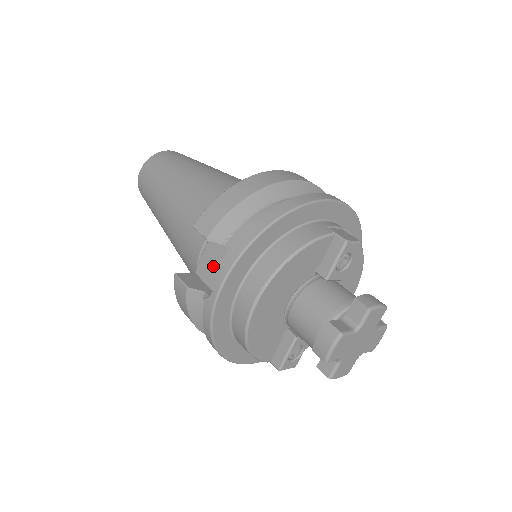
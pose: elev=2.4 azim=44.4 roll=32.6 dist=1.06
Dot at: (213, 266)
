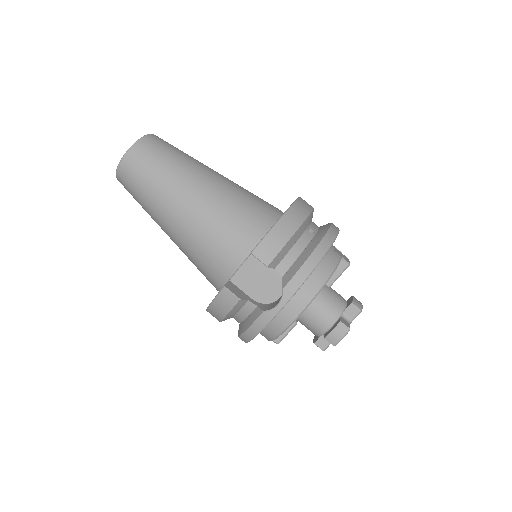
Dot at: (253, 279)
